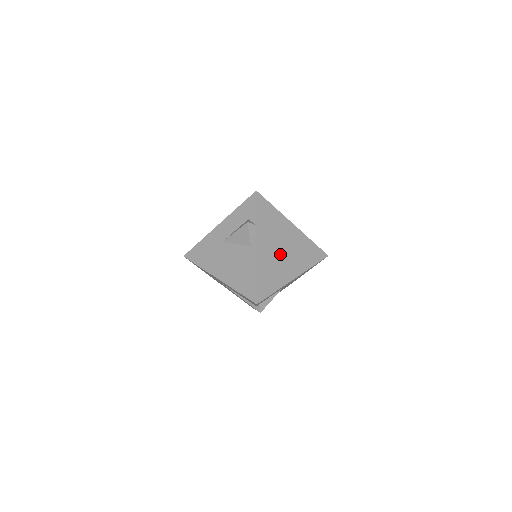
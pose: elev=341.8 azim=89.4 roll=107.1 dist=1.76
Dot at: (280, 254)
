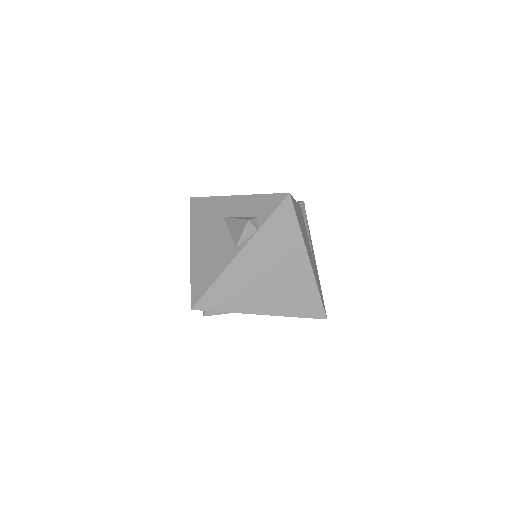
Dot at: (264, 279)
